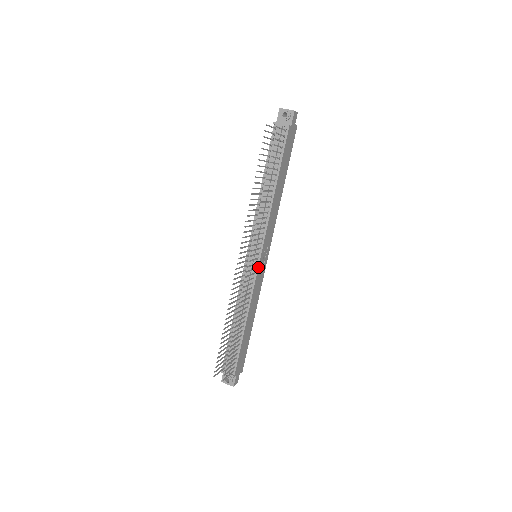
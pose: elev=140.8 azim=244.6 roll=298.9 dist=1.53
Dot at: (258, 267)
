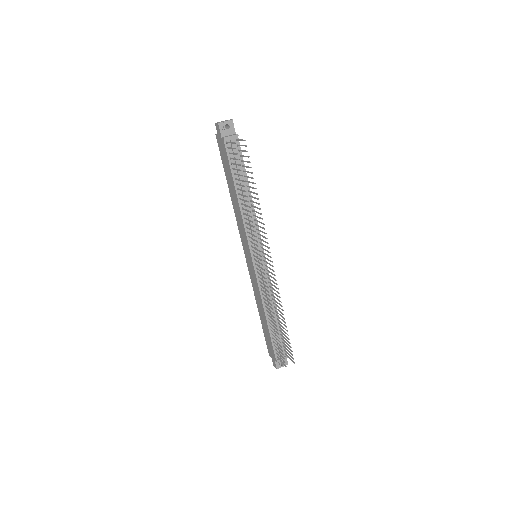
Dot at: (266, 263)
